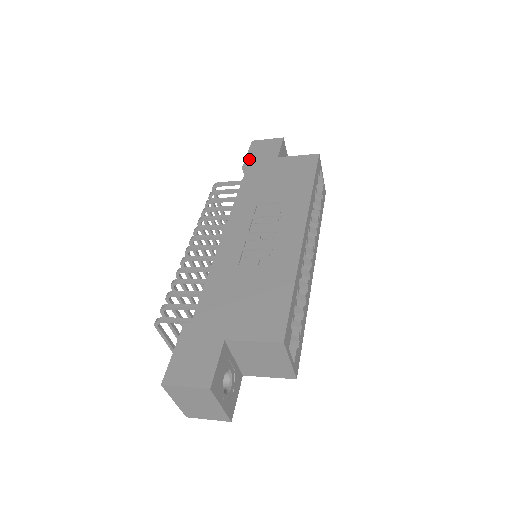
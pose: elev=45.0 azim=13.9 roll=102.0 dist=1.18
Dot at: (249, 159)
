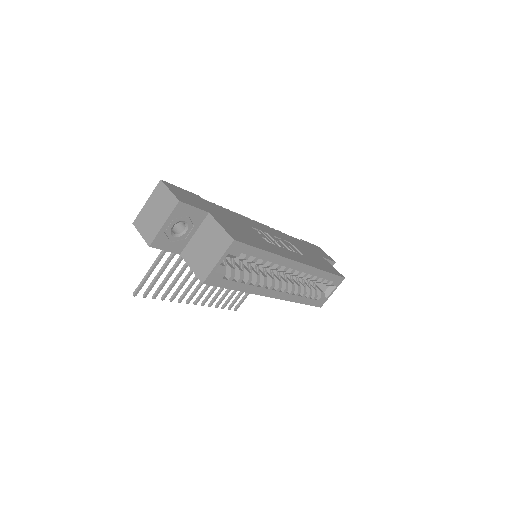
Dot at: (308, 243)
